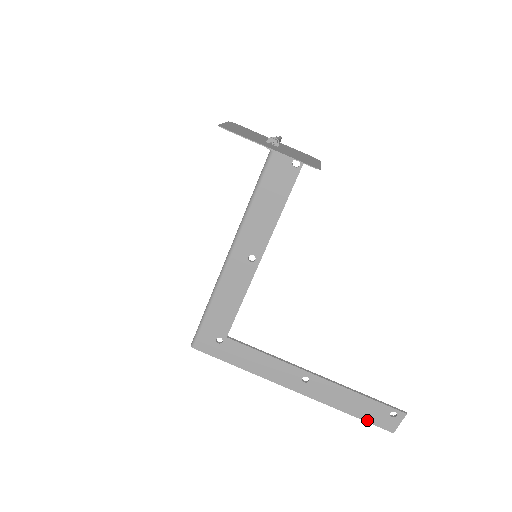
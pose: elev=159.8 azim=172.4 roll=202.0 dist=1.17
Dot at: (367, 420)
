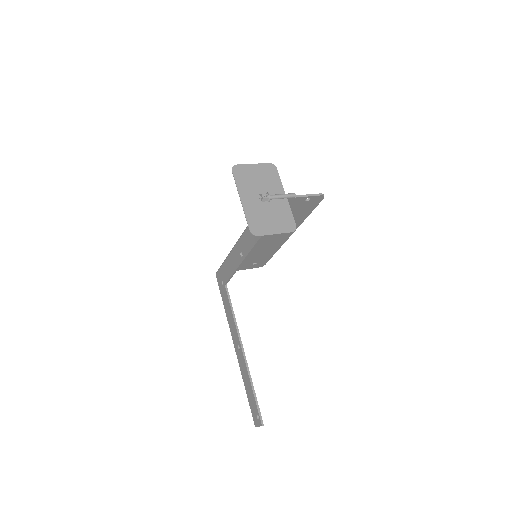
Dot at: (250, 404)
